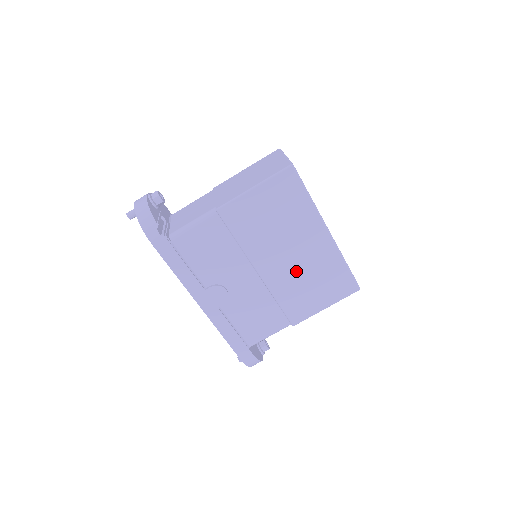
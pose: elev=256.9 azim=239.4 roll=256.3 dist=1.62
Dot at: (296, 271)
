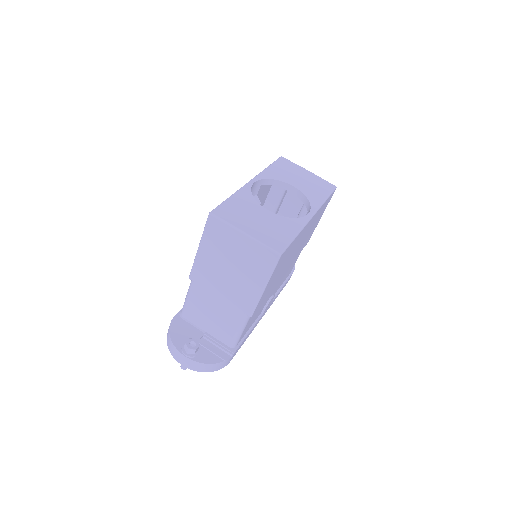
Dot at: (302, 243)
